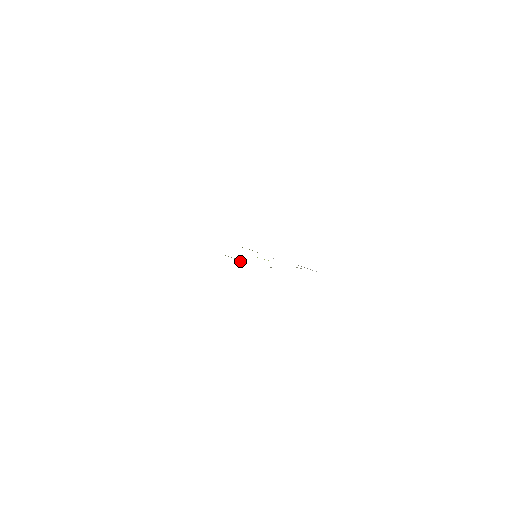
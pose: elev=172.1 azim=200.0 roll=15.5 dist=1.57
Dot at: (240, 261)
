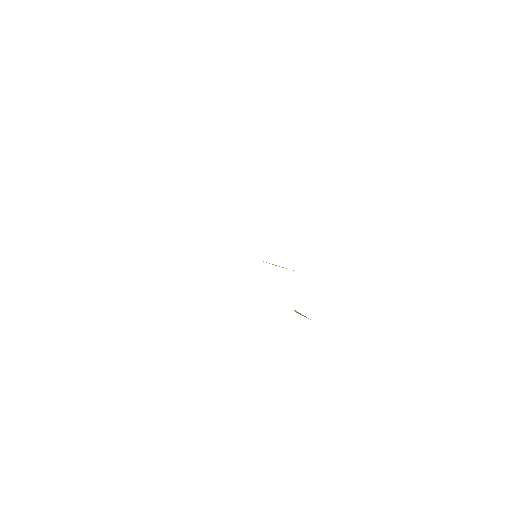
Dot at: (308, 318)
